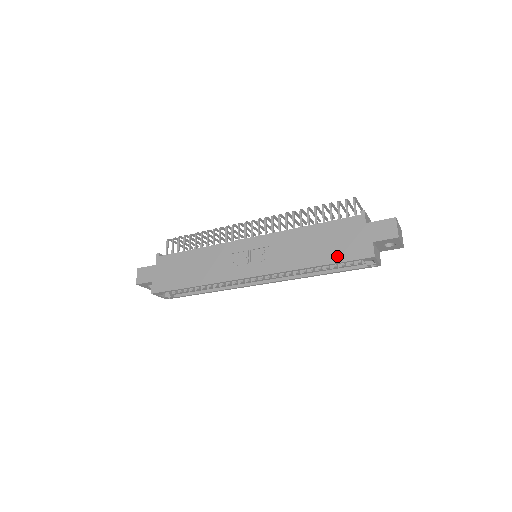
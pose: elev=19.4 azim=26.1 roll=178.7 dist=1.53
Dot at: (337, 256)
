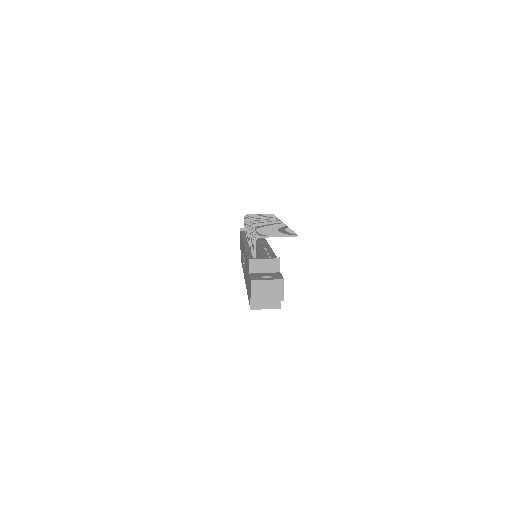
Dot at: (248, 293)
